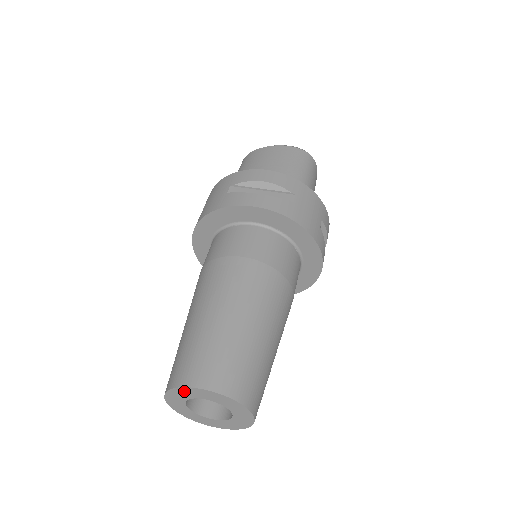
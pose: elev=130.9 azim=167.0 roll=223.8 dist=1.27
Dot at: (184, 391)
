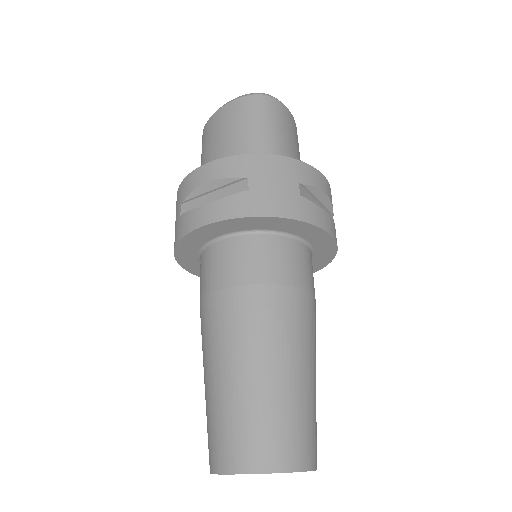
Dot at: occluded
